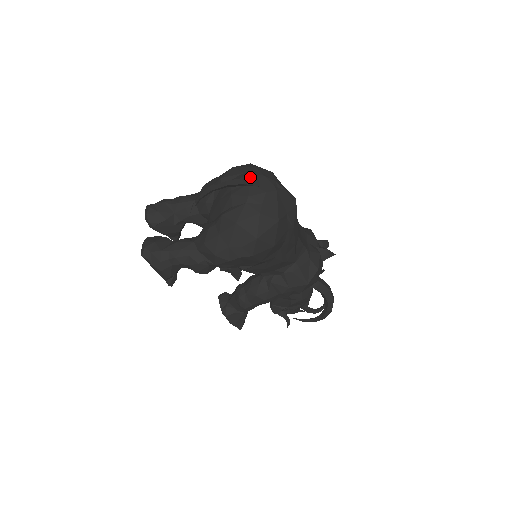
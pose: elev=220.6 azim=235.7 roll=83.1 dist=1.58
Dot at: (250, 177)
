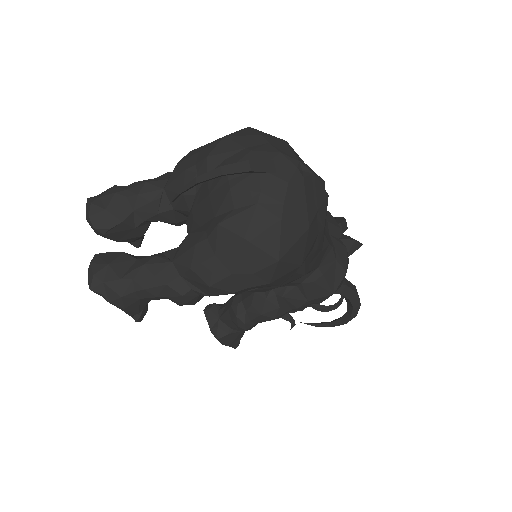
Dot at: (258, 156)
